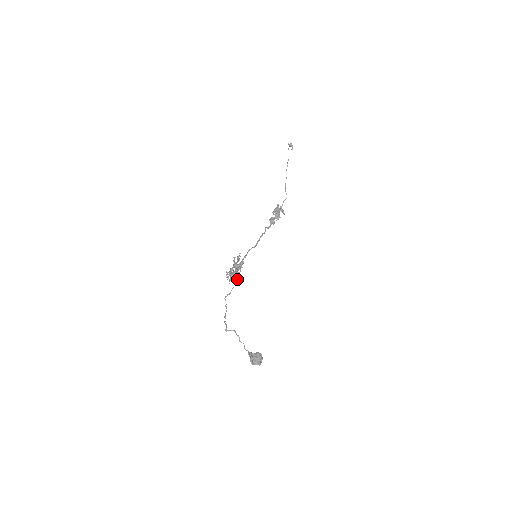
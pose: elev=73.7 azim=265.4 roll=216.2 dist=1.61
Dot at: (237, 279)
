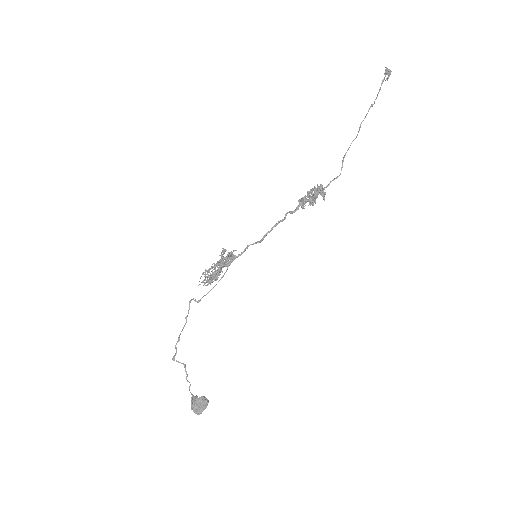
Dot at: occluded
